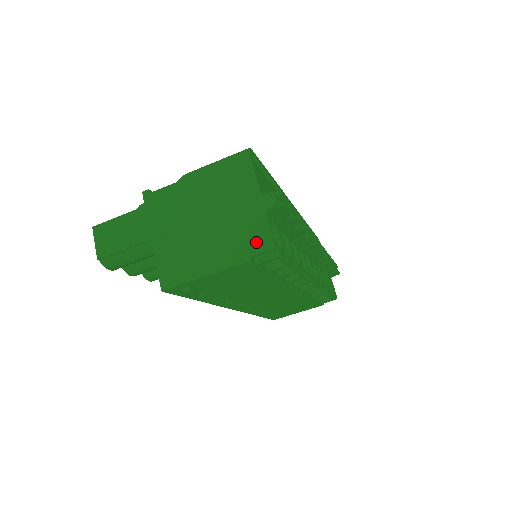
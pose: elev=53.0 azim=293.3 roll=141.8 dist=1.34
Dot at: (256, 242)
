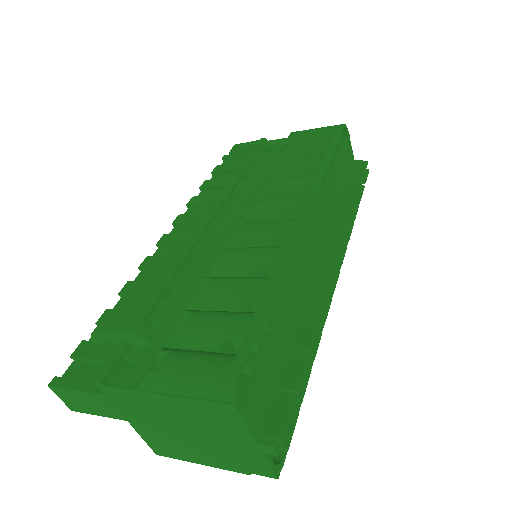
Dot at: (254, 468)
